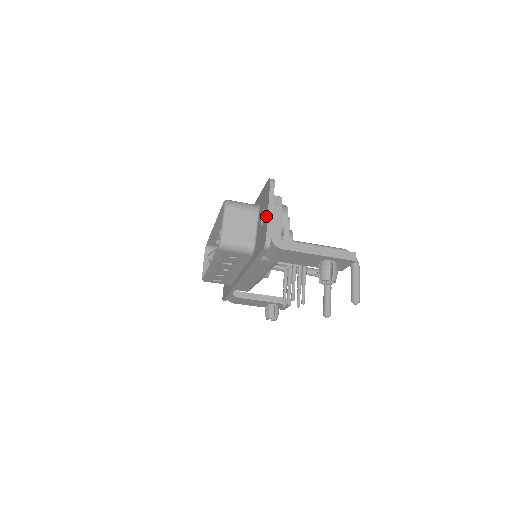
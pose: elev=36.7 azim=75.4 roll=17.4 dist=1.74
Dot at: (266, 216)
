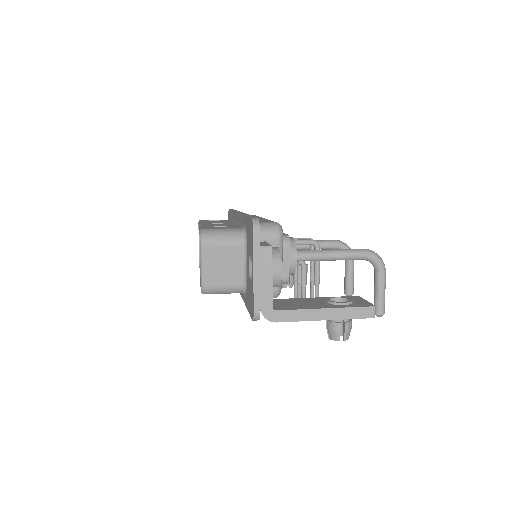
Dot at: (252, 277)
